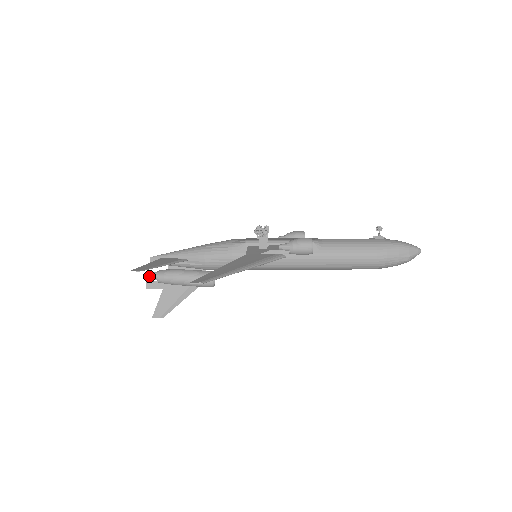
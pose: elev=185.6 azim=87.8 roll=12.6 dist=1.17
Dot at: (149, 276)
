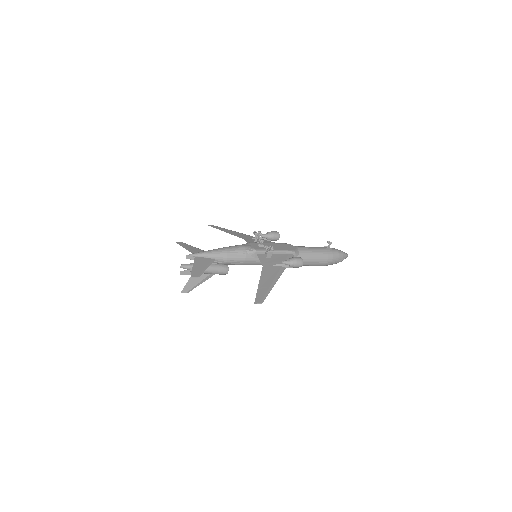
Dot at: (184, 267)
